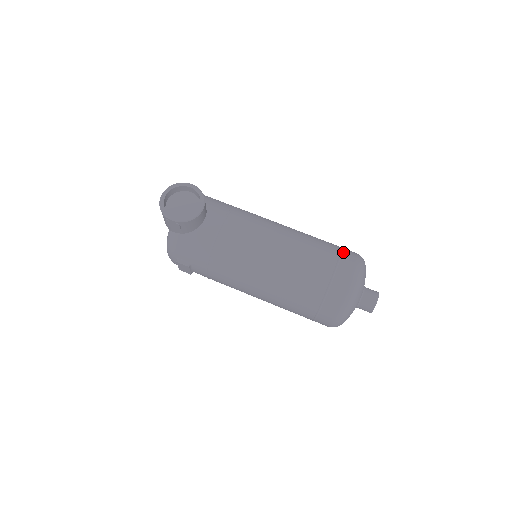
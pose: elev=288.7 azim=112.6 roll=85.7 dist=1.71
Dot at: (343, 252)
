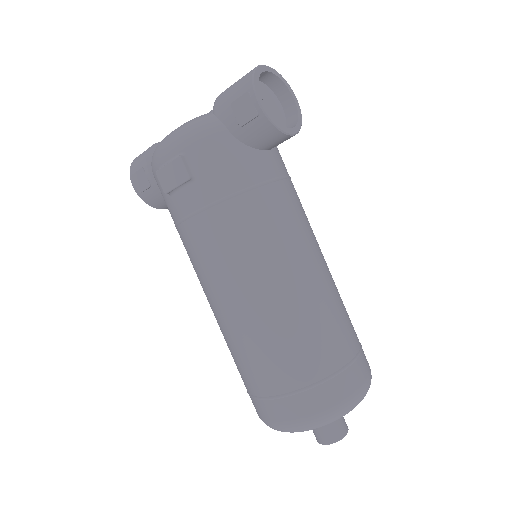
Dot at: occluded
